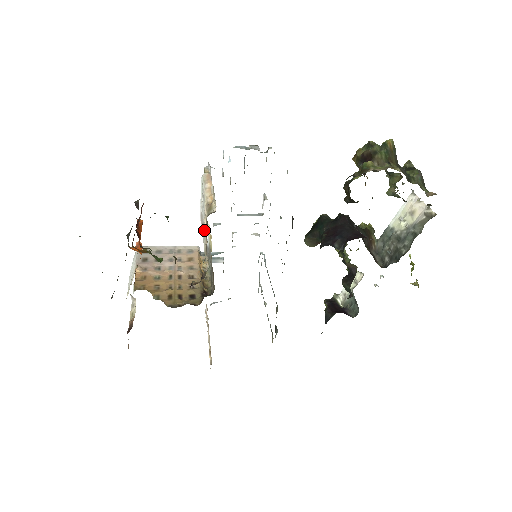
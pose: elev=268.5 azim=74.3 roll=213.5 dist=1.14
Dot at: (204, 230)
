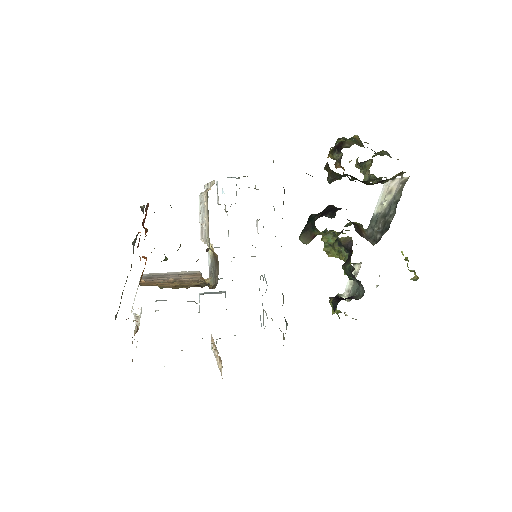
Dot at: (205, 219)
